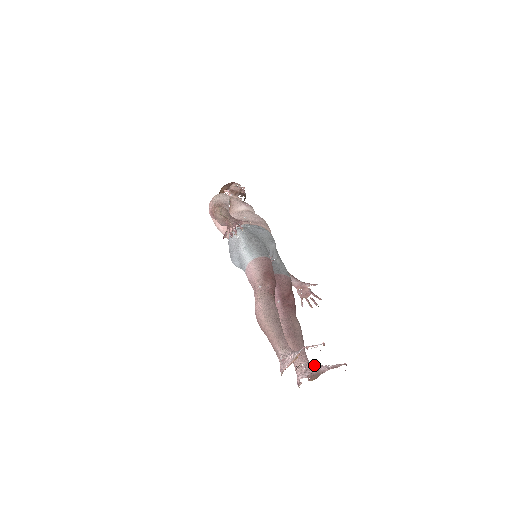
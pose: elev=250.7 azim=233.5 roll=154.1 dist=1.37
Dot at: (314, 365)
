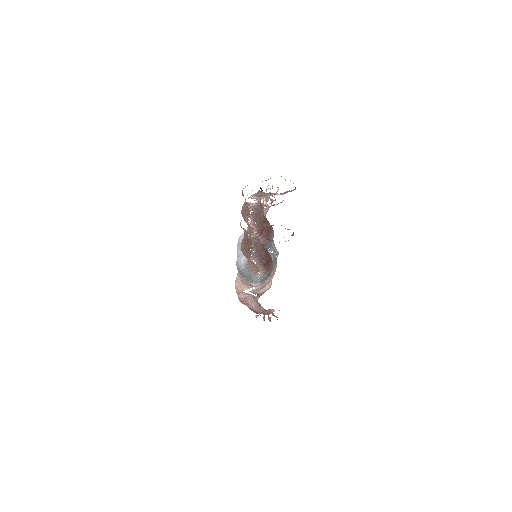
Dot at: occluded
